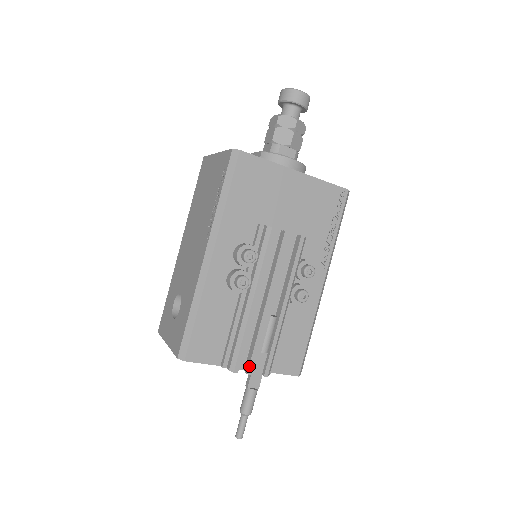
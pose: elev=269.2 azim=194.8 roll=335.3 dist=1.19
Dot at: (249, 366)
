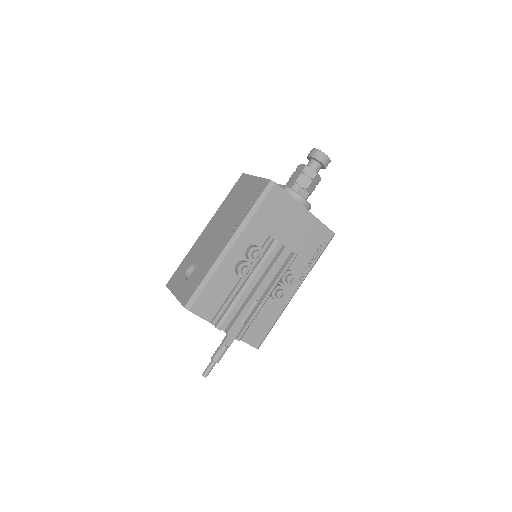
Dot at: (230, 329)
